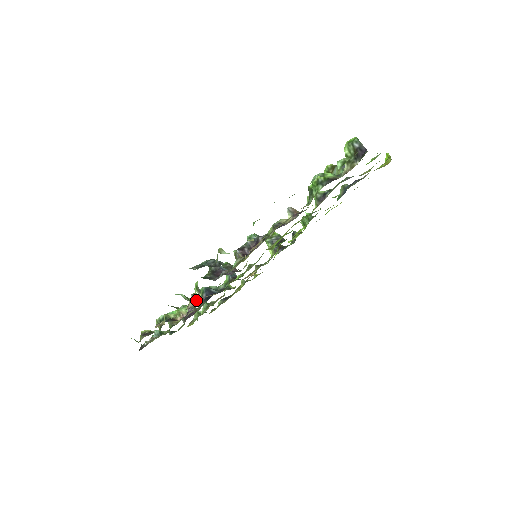
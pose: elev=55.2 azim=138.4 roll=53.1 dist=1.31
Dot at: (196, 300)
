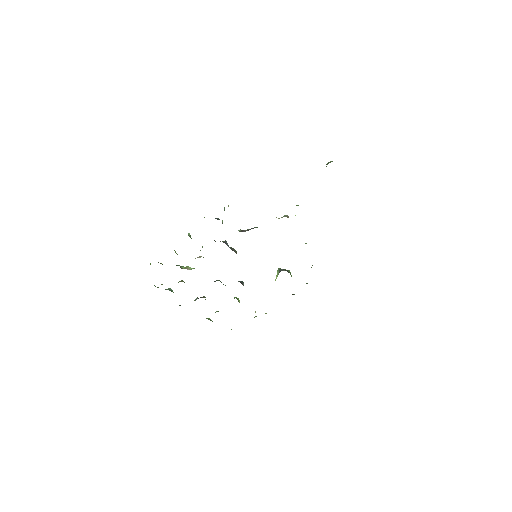
Dot at: occluded
